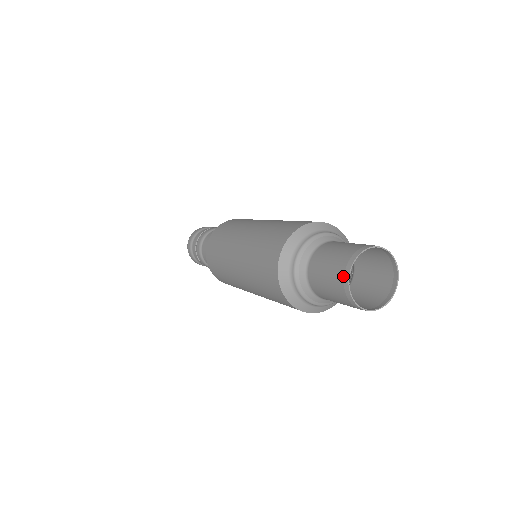
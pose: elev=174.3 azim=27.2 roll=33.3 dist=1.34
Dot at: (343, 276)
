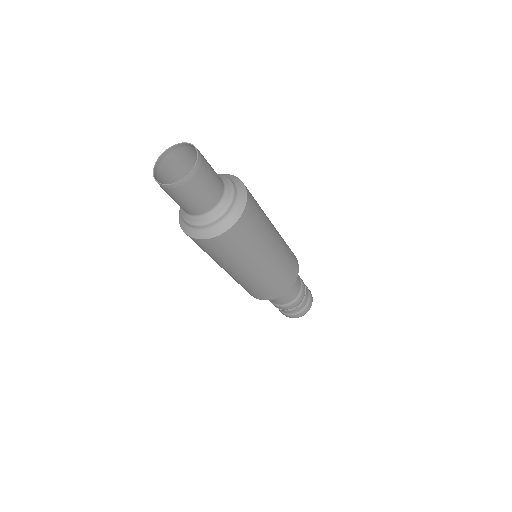
Dot at: (158, 166)
